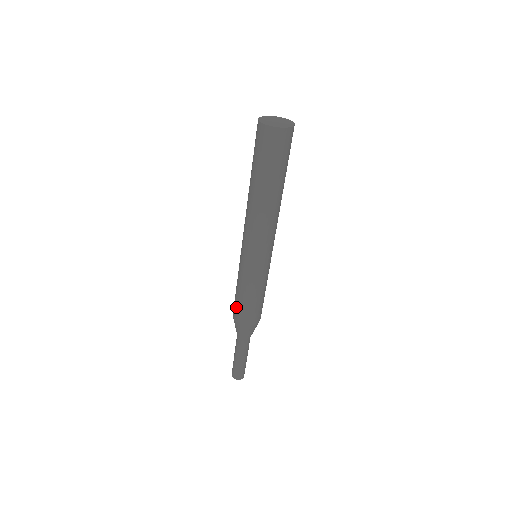
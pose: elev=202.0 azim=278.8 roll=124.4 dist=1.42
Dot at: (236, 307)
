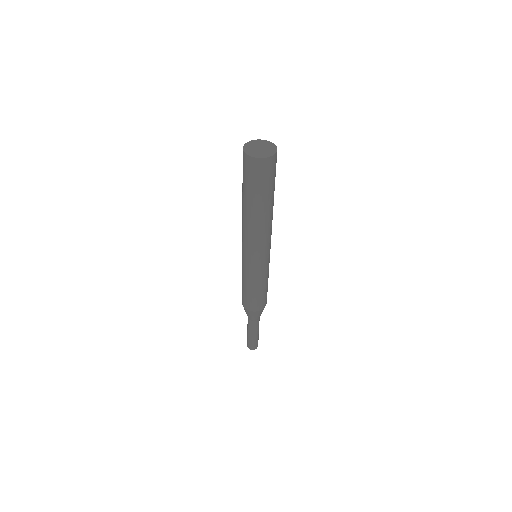
Dot at: (243, 296)
